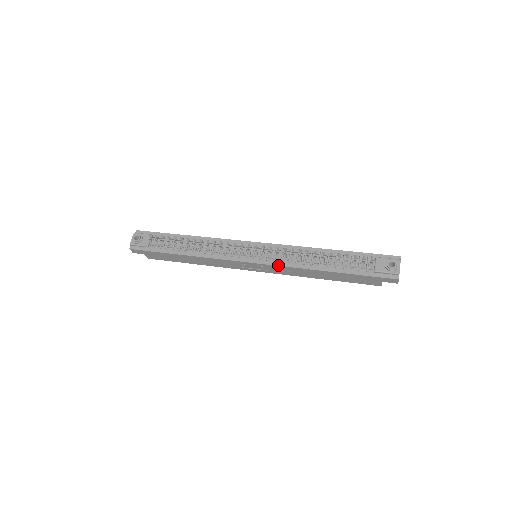
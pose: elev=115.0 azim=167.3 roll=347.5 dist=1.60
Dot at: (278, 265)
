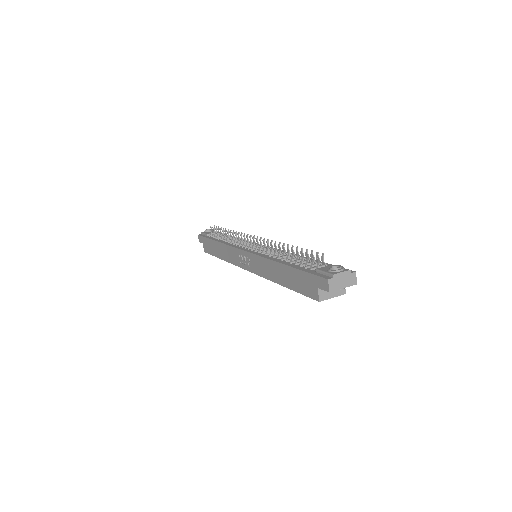
Dot at: (257, 254)
